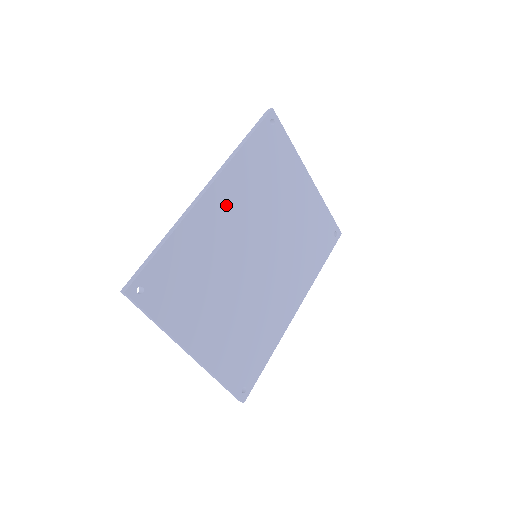
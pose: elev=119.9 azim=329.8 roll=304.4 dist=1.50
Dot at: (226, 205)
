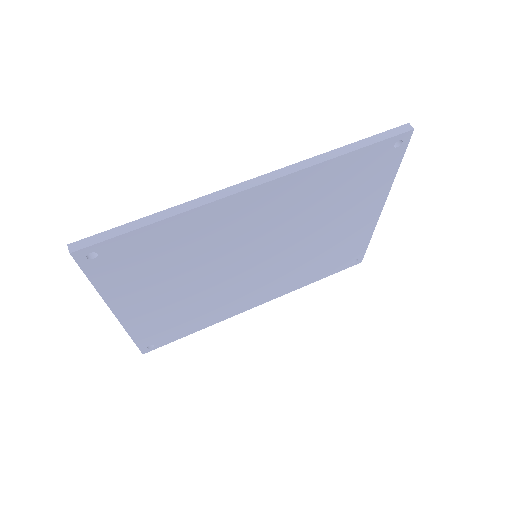
Dot at: (264, 207)
